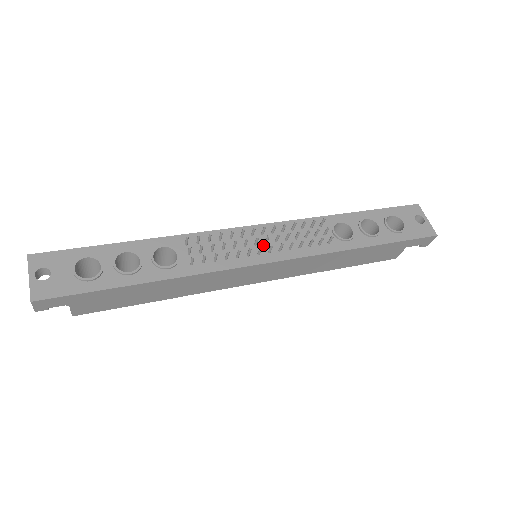
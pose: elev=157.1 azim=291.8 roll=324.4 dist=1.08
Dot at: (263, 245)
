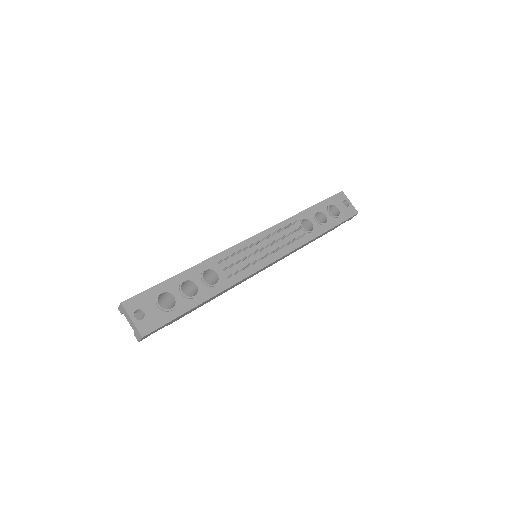
Dot at: (265, 250)
